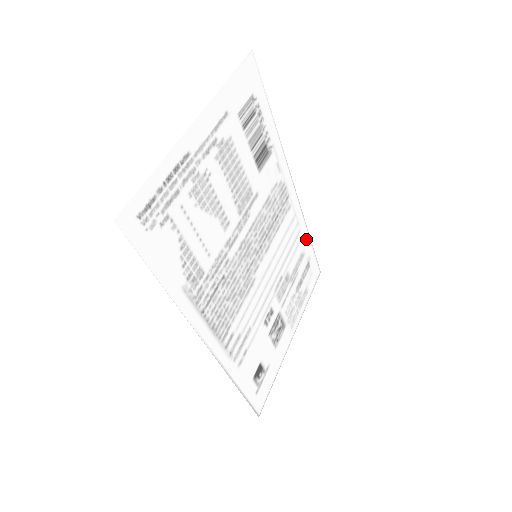
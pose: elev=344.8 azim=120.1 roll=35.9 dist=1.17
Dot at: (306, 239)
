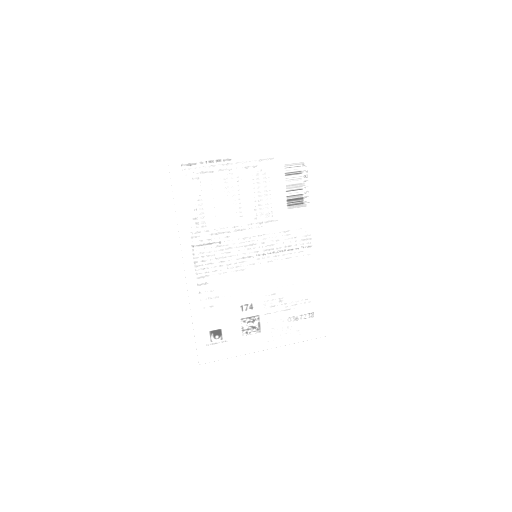
Dot at: (319, 293)
